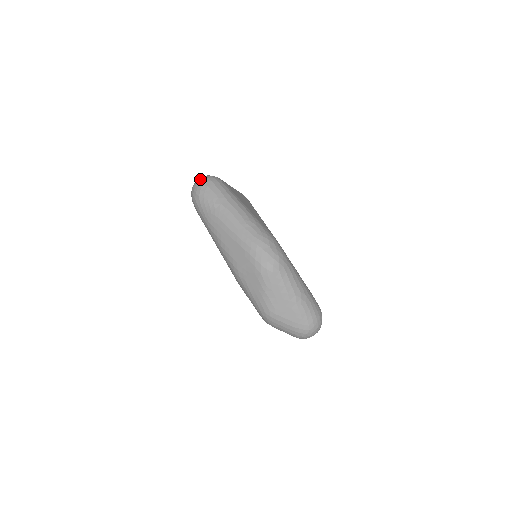
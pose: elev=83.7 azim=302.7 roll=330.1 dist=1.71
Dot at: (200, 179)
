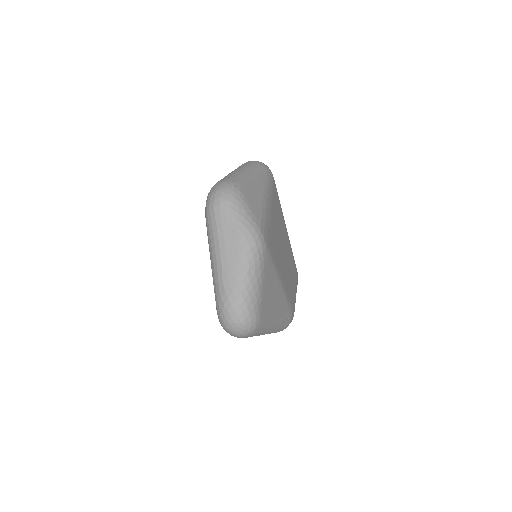
Dot at: (239, 333)
